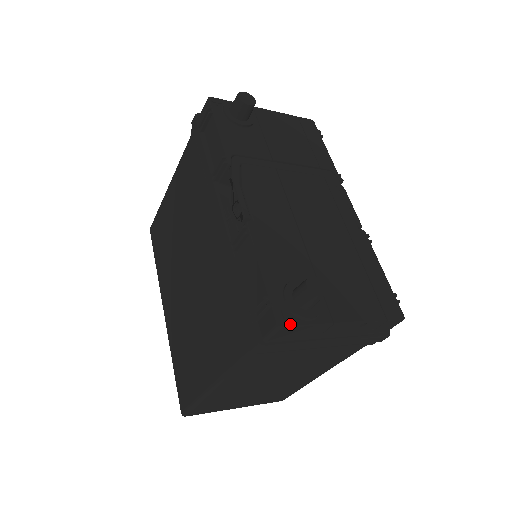
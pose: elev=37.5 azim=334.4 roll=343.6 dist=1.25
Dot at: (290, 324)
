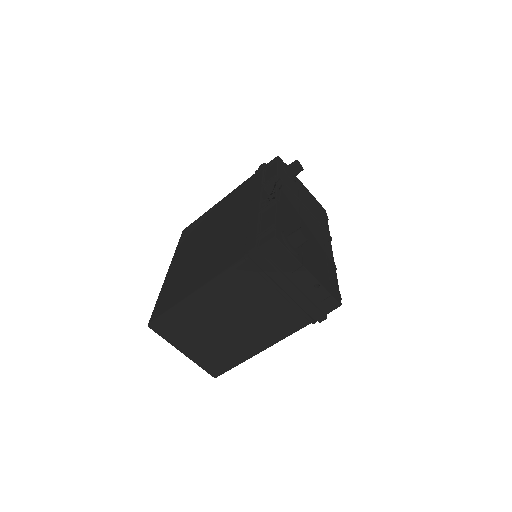
Dot at: (281, 242)
